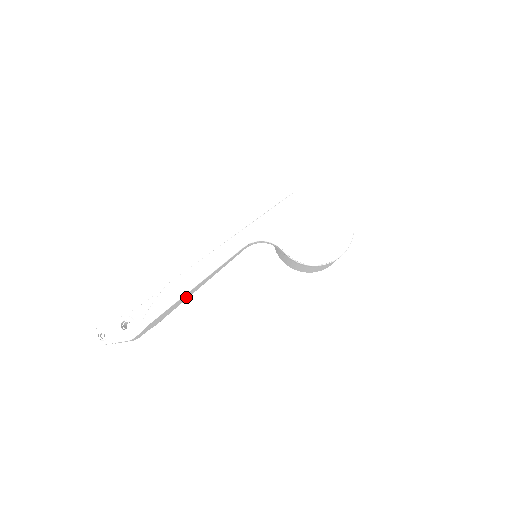
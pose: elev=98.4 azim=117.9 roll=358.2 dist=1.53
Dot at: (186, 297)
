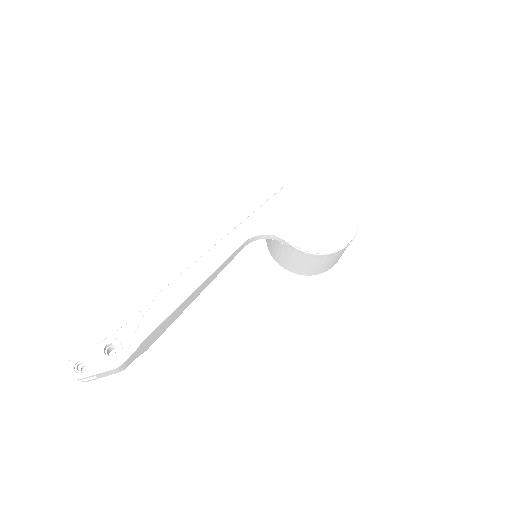
Dot at: (182, 309)
